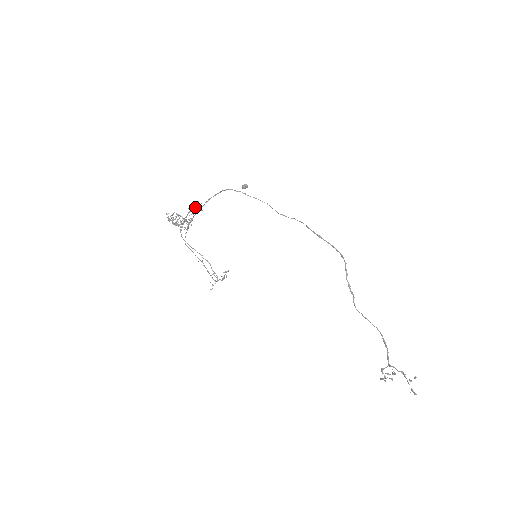
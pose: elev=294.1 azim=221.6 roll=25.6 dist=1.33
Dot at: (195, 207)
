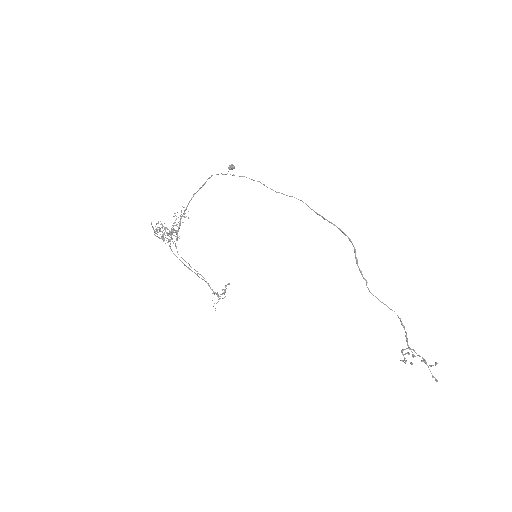
Dot at: (180, 215)
